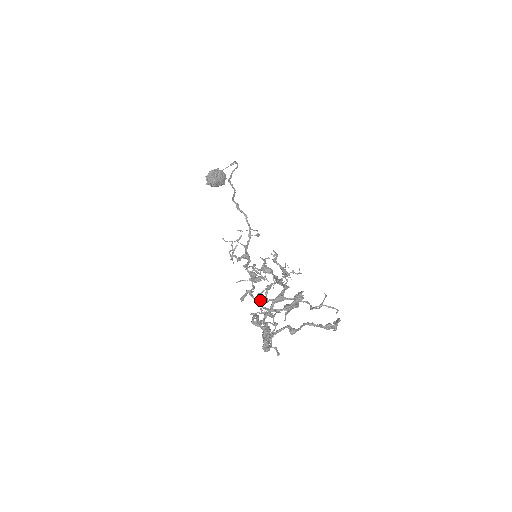
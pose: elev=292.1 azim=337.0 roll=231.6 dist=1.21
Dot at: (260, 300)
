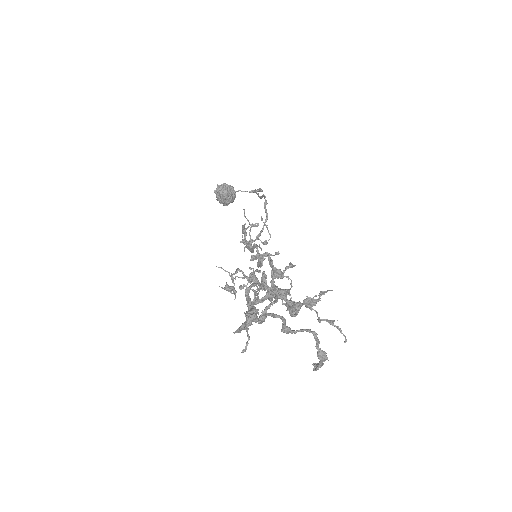
Dot at: occluded
